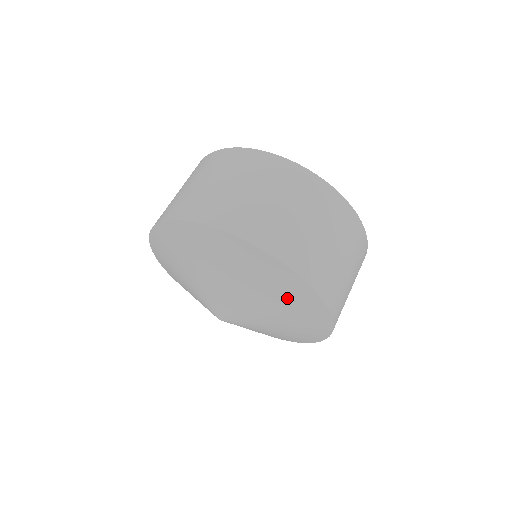
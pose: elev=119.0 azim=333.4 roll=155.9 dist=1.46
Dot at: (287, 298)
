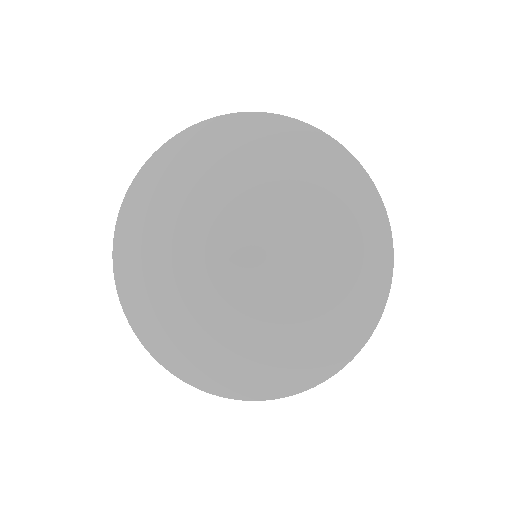
Dot at: (350, 287)
